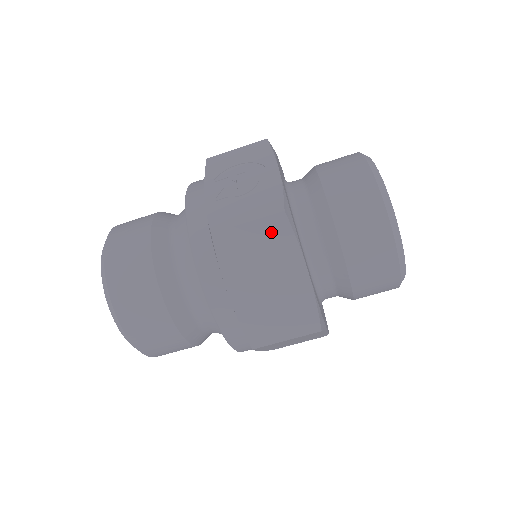
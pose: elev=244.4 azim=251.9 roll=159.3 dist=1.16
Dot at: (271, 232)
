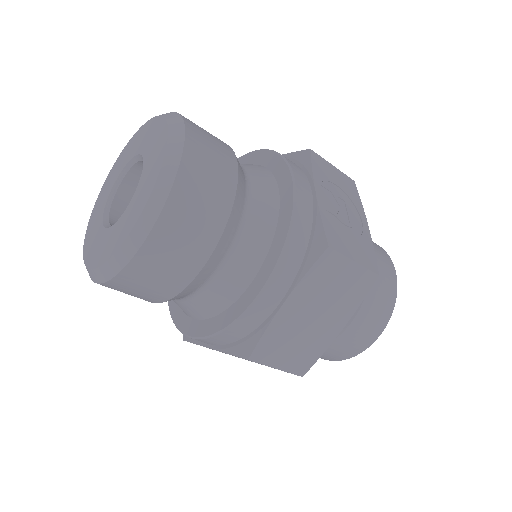
Dot at: (358, 282)
